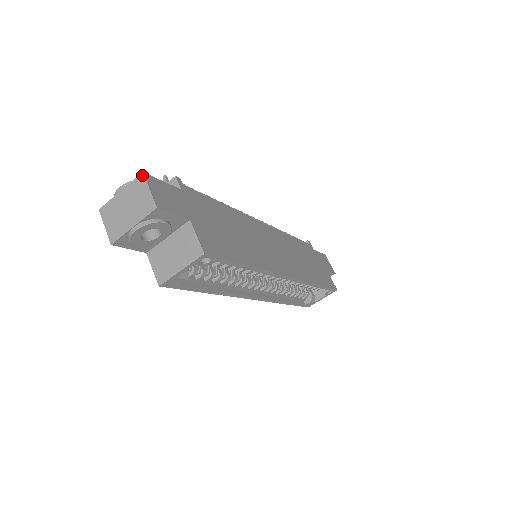
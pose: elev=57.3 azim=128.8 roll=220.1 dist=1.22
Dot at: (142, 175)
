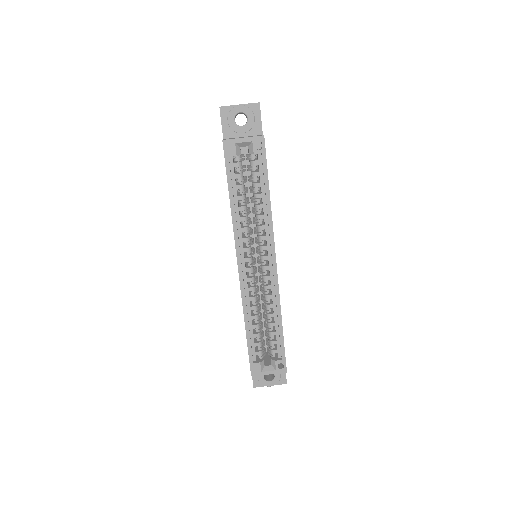
Dot at: occluded
